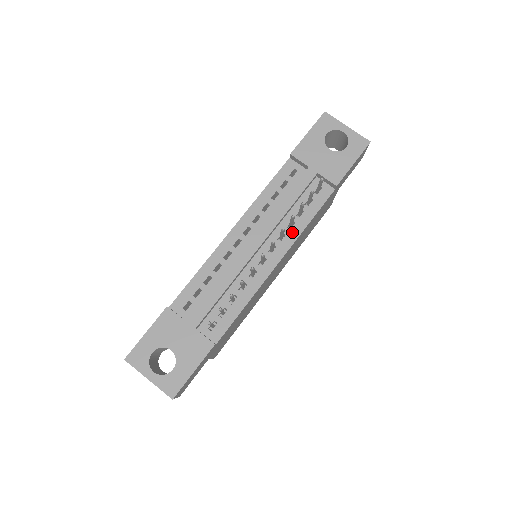
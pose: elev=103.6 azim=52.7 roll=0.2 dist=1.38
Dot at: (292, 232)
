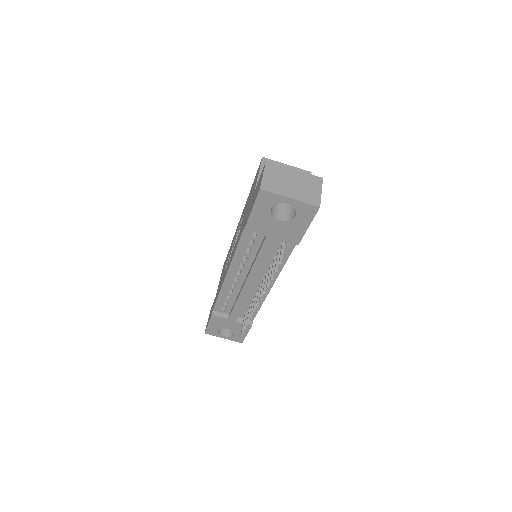
Dot at: occluded
